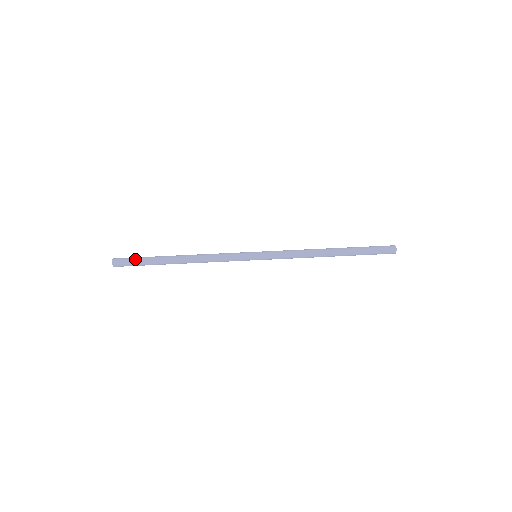
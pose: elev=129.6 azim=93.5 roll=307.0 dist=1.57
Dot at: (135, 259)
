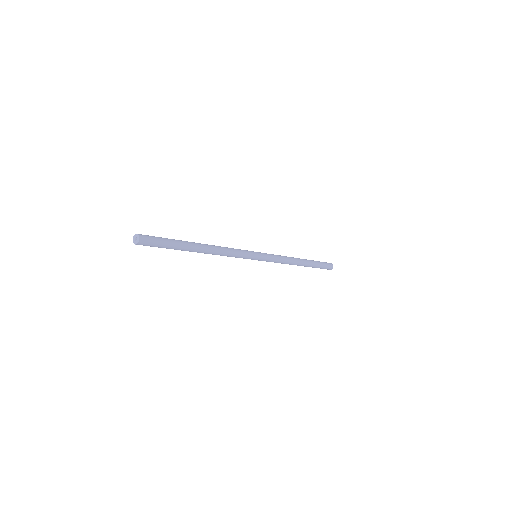
Dot at: (161, 237)
